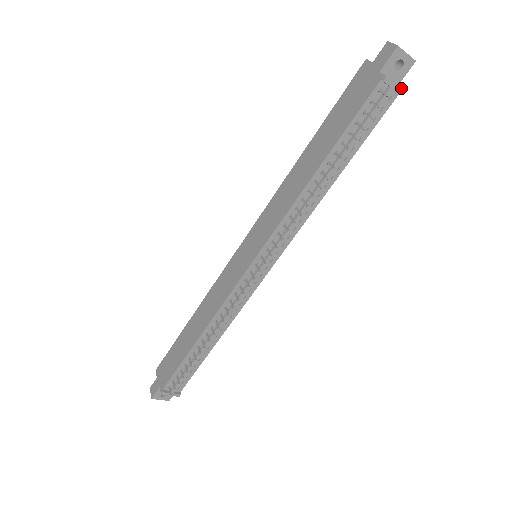
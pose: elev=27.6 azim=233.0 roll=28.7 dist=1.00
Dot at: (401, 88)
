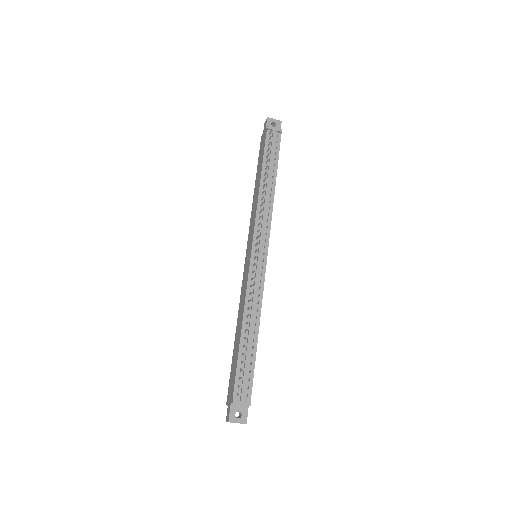
Dot at: (280, 129)
